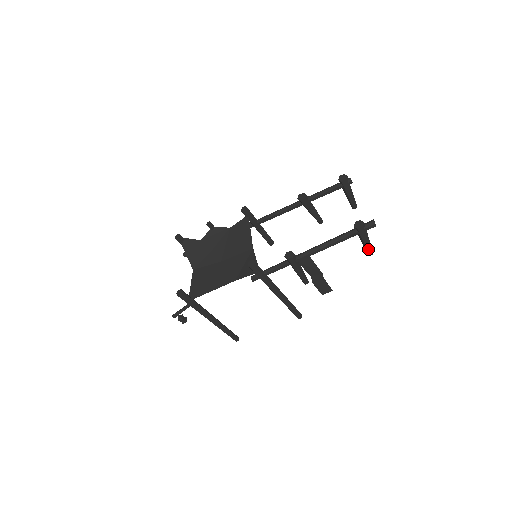
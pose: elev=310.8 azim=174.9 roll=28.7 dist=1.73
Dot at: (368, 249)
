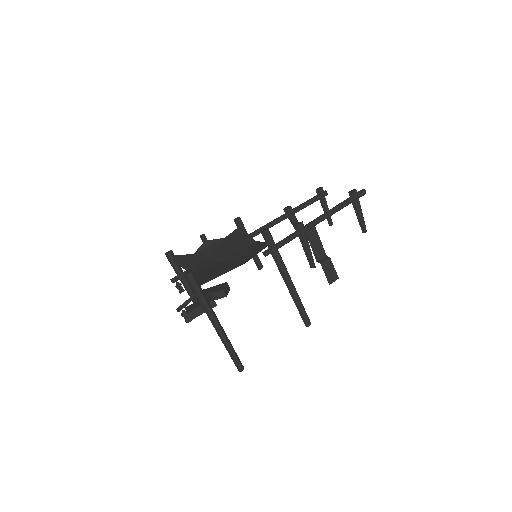
Dot at: (363, 223)
